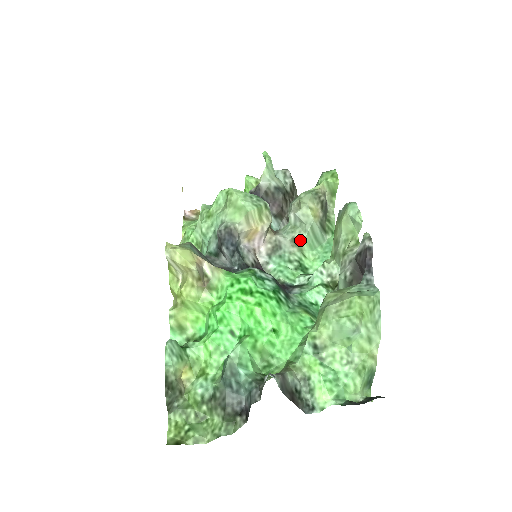
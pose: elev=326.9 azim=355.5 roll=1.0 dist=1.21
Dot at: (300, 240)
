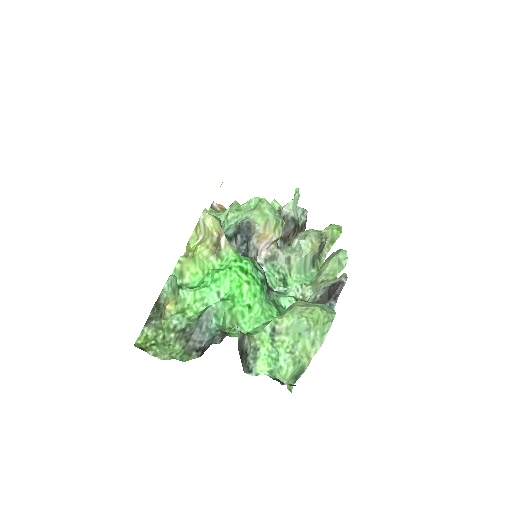
Dot at: (293, 261)
